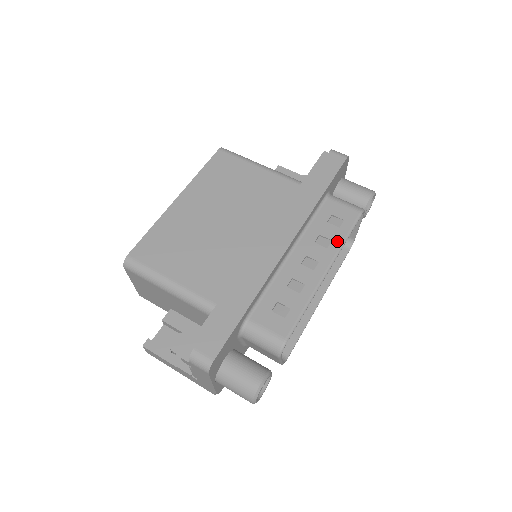
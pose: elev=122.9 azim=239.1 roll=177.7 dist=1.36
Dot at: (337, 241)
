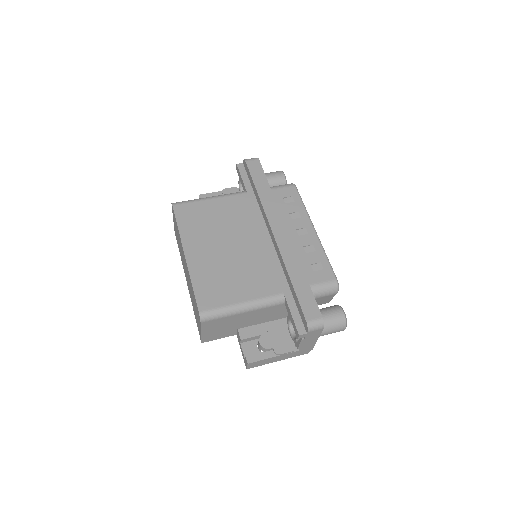
Dot at: (302, 210)
